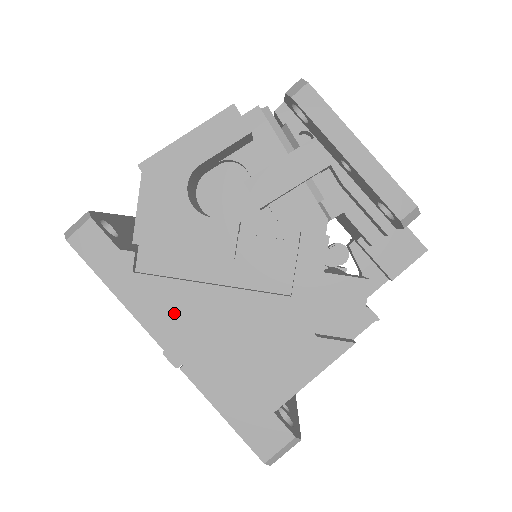
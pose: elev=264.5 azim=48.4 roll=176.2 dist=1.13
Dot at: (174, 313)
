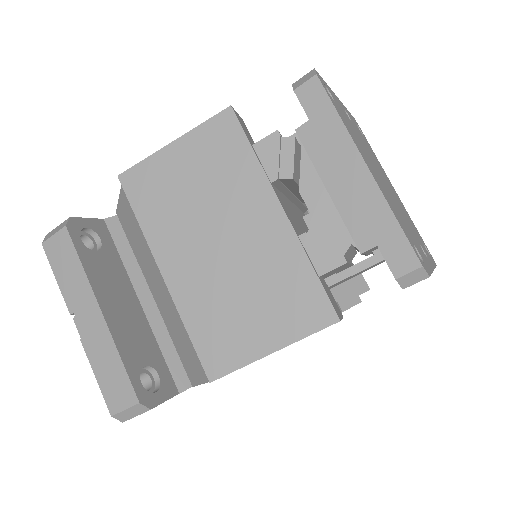
Dot at: occluded
